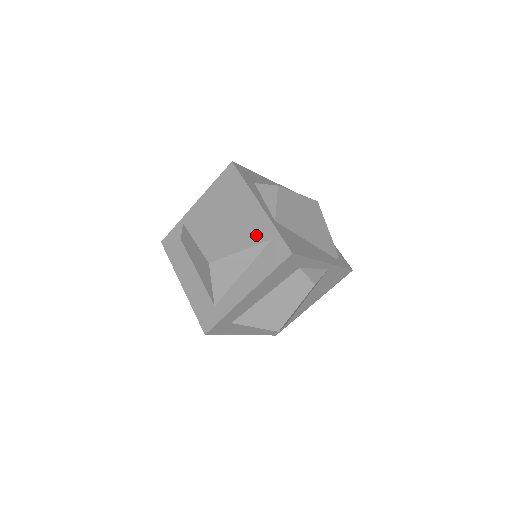
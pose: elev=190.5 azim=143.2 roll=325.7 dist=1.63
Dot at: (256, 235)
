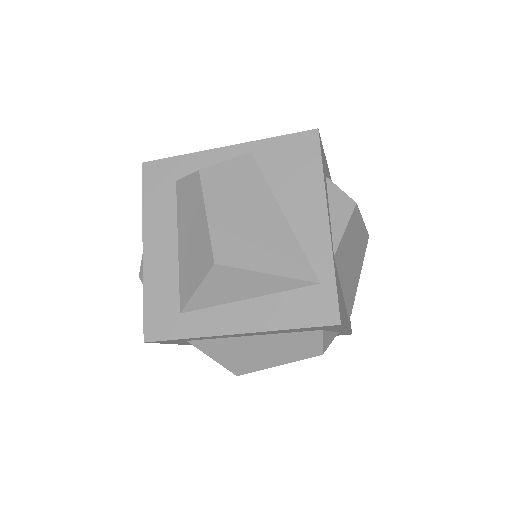
Dot at: (300, 262)
